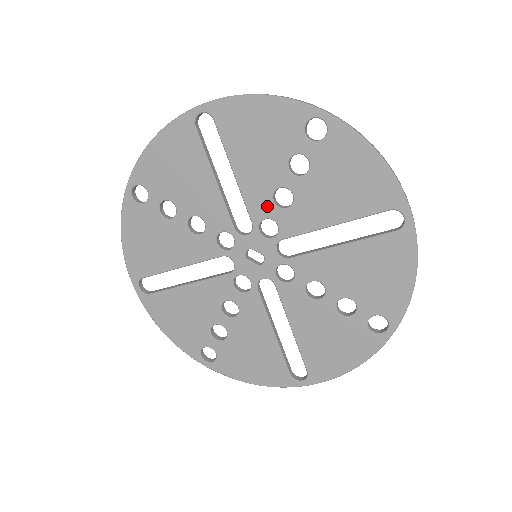
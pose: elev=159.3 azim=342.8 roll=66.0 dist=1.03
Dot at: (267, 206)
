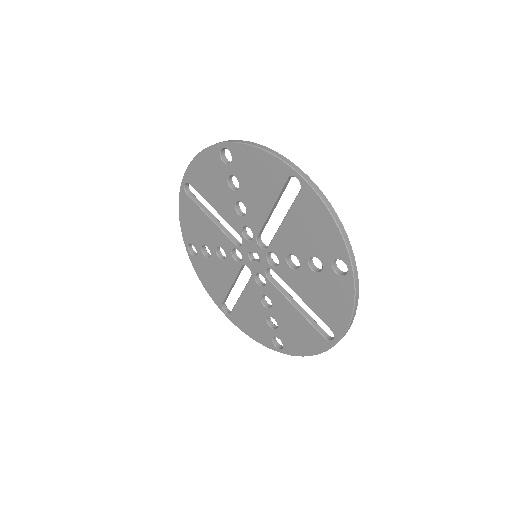
Dot at: (238, 219)
